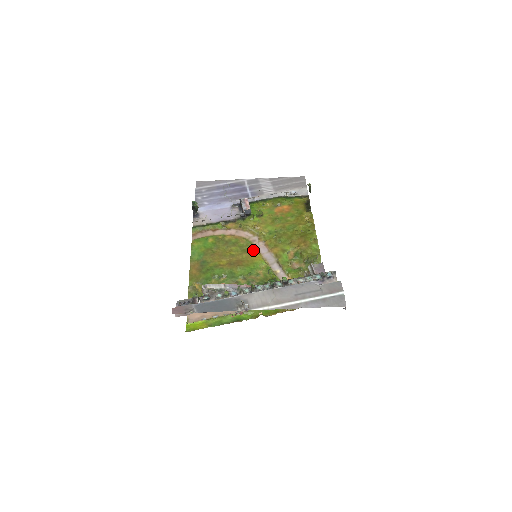
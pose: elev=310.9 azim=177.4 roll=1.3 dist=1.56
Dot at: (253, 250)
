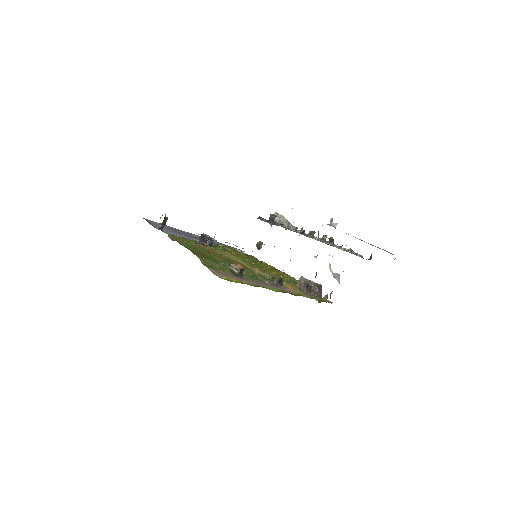
Dot at: (239, 262)
